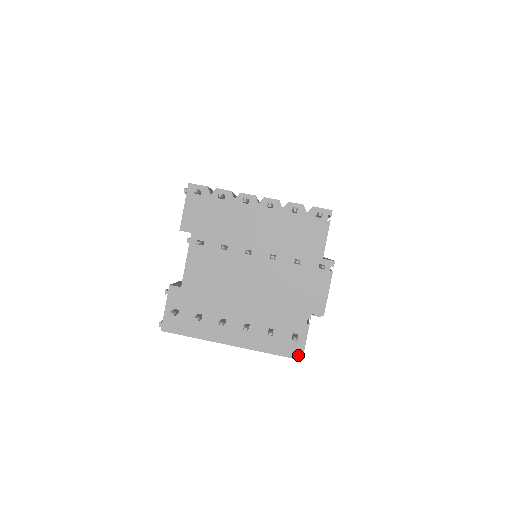
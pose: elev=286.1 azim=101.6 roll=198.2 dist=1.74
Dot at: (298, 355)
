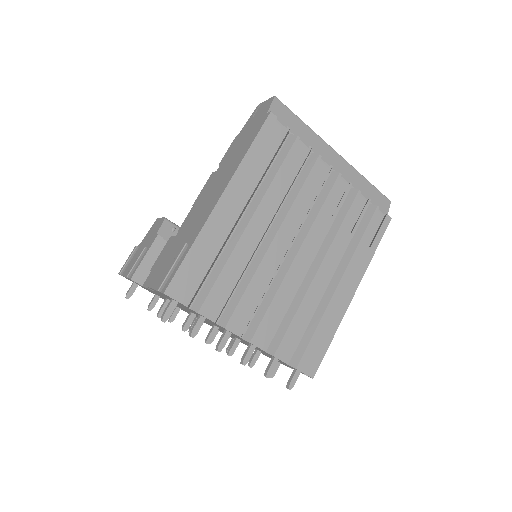
Dot at: occluded
